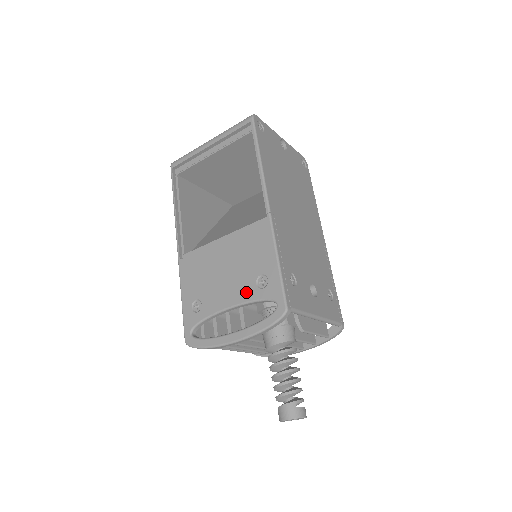
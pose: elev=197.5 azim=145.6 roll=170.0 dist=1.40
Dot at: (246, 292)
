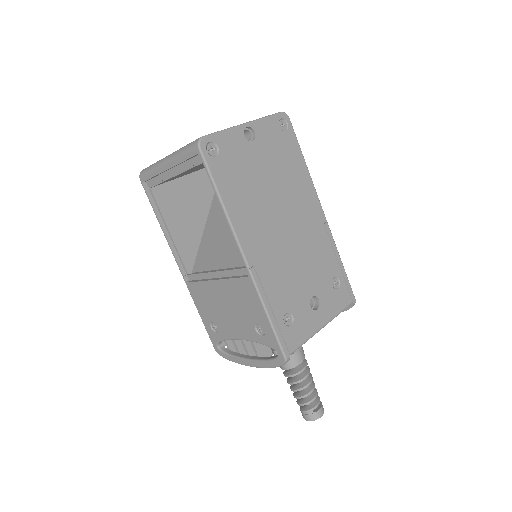
Dot at: (249, 333)
